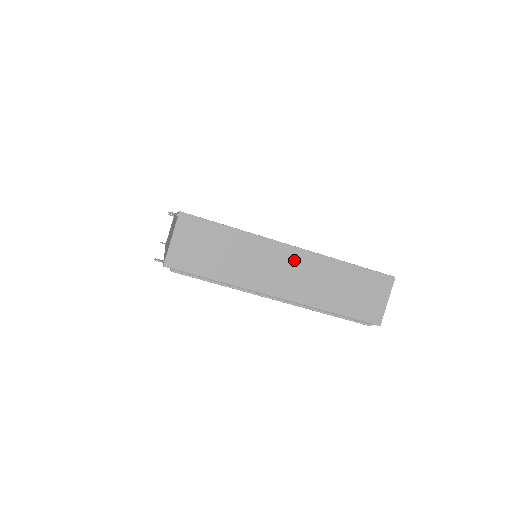
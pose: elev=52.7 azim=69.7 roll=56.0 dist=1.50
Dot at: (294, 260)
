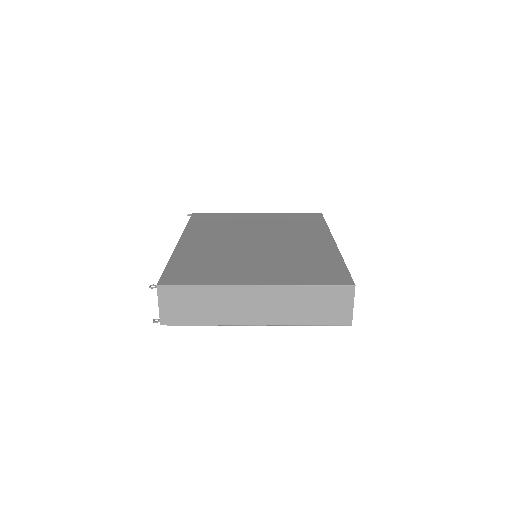
Dot at: (260, 295)
